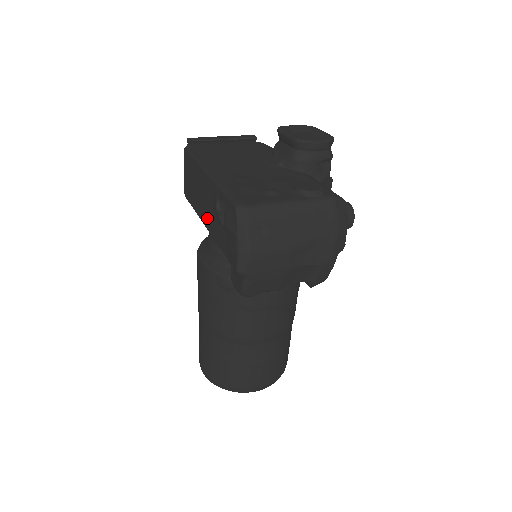
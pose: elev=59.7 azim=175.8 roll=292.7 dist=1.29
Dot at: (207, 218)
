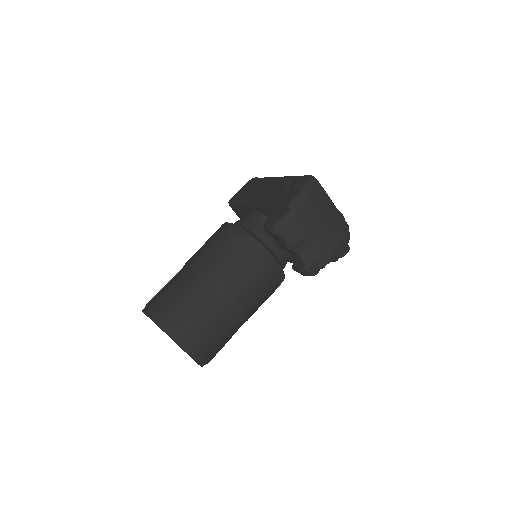
Dot at: (261, 197)
